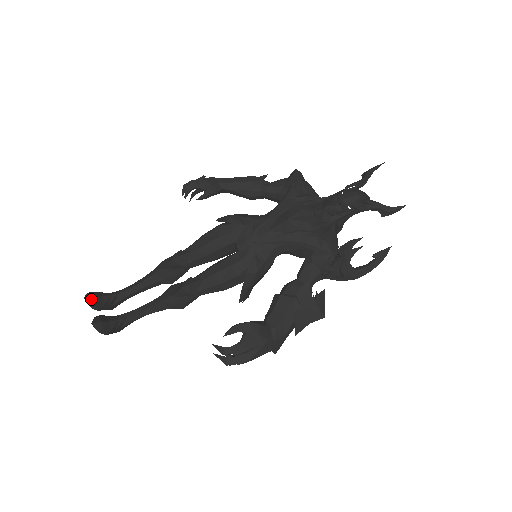
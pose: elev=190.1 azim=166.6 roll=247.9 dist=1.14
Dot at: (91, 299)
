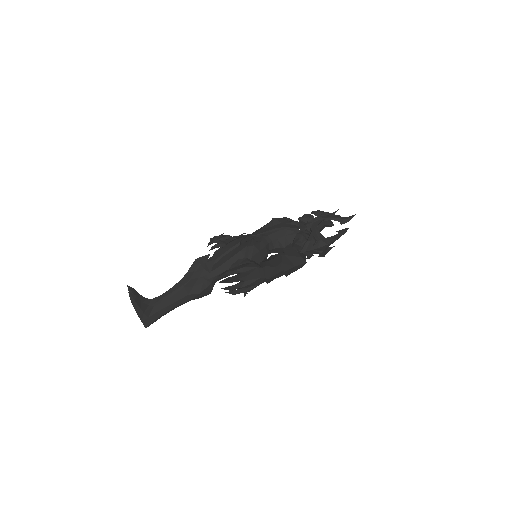
Dot at: (132, 289)
